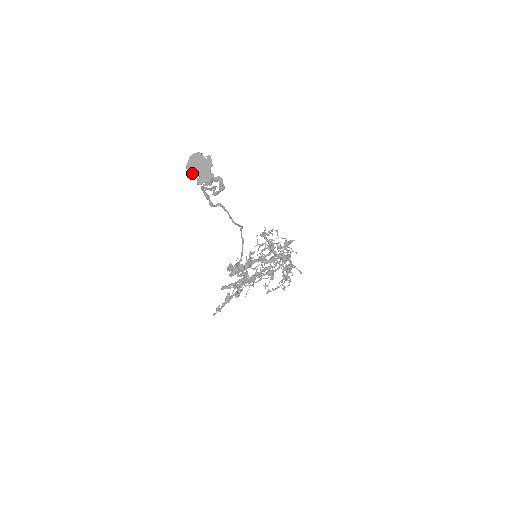
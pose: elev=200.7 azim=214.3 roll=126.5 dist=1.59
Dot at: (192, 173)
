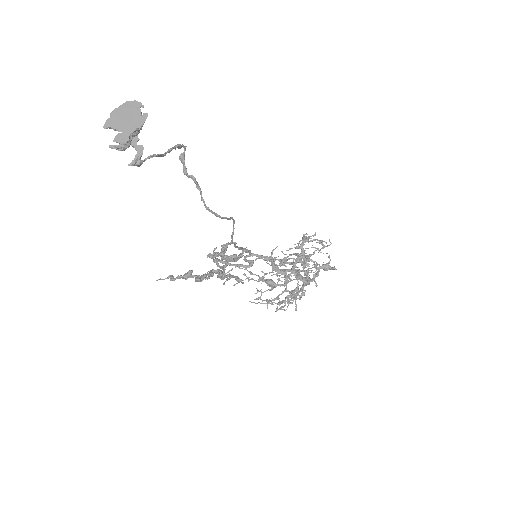
Dot at: (110, 123)
